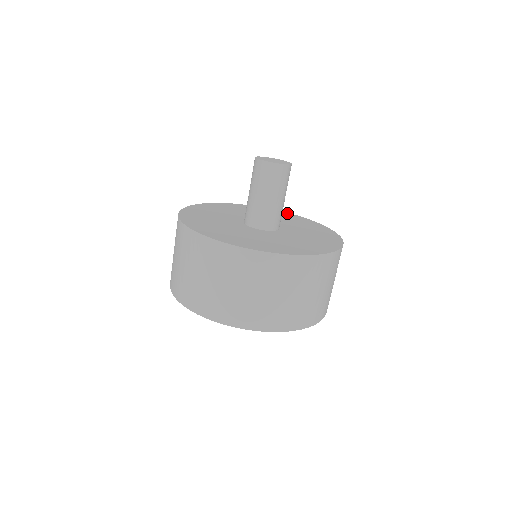
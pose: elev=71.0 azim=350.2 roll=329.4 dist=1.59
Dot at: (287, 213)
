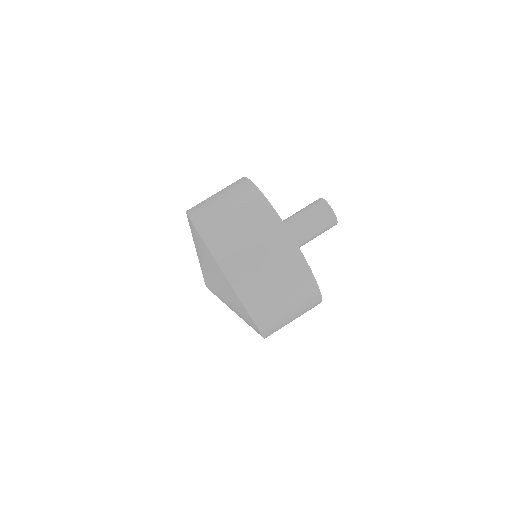
Dot at: occluded
